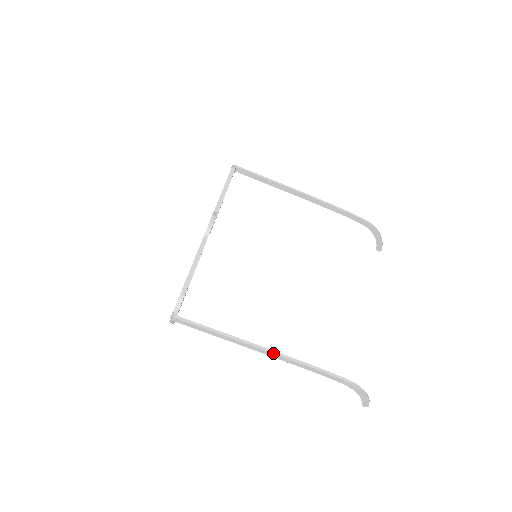
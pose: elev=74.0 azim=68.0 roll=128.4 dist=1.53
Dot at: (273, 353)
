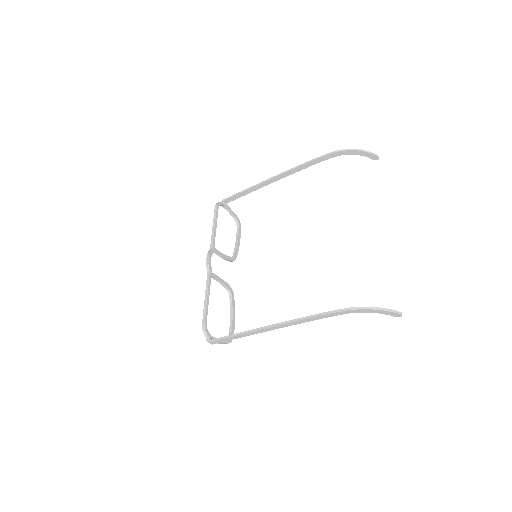
Dot at: (277, 326)
